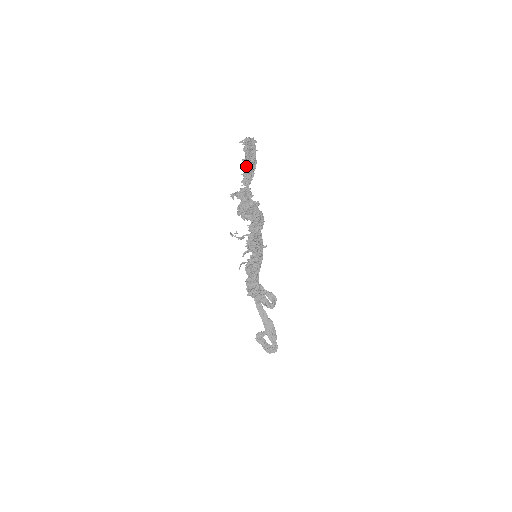
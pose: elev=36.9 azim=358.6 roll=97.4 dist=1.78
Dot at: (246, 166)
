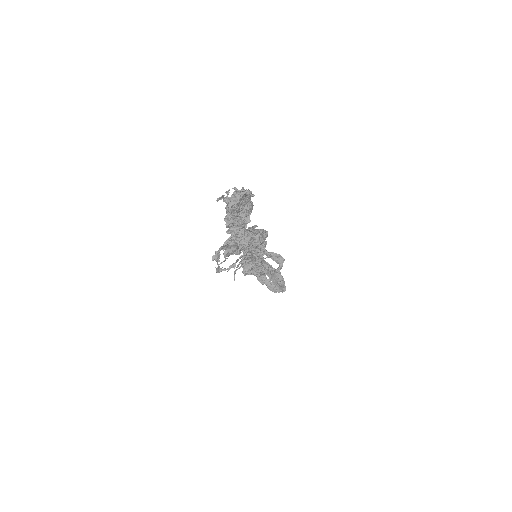
Dot at: (234, 223)
